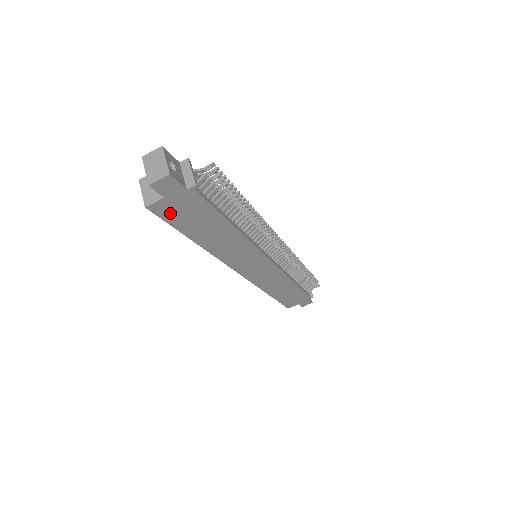
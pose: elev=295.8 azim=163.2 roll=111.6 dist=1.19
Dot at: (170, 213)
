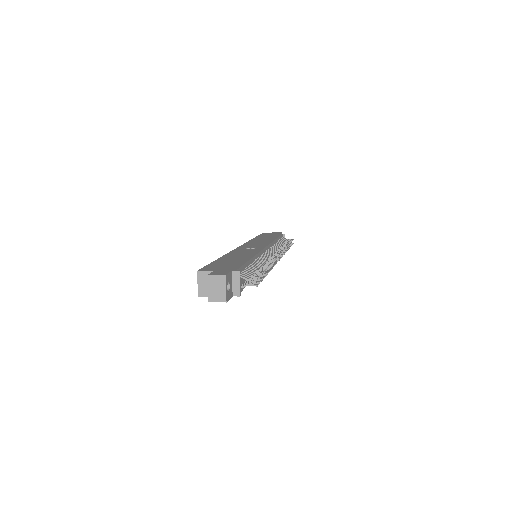
Dot at: occluded
